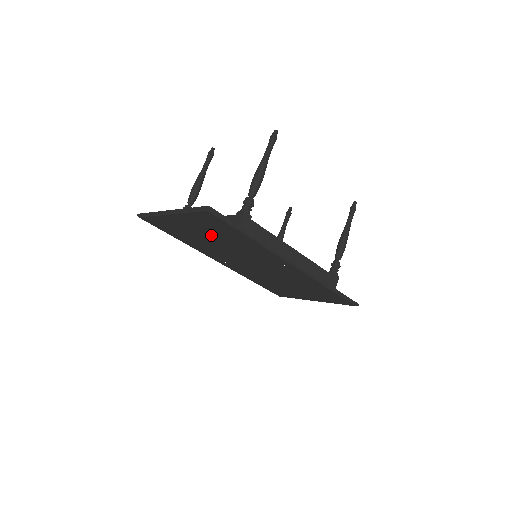
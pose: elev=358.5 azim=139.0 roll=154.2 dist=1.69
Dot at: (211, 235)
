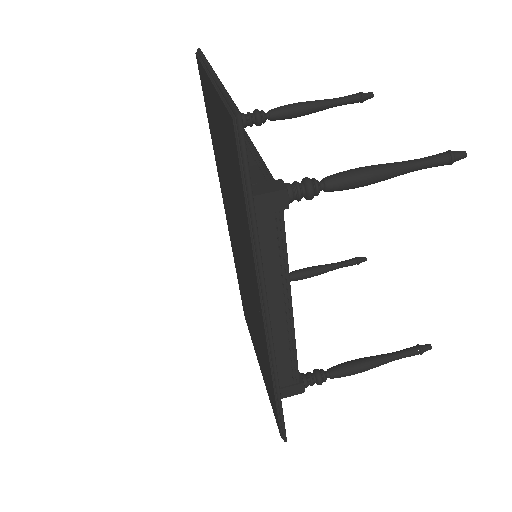
Dot at: occluded
